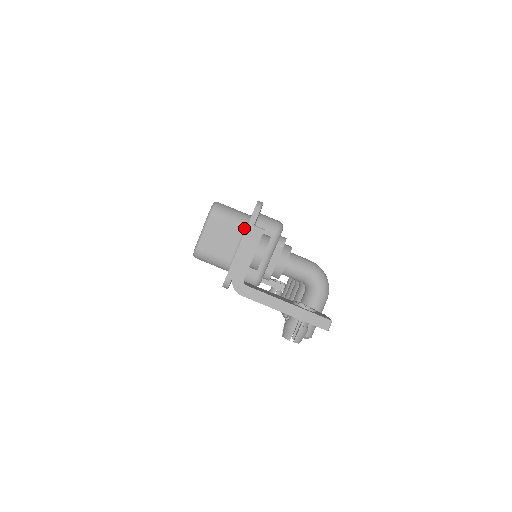
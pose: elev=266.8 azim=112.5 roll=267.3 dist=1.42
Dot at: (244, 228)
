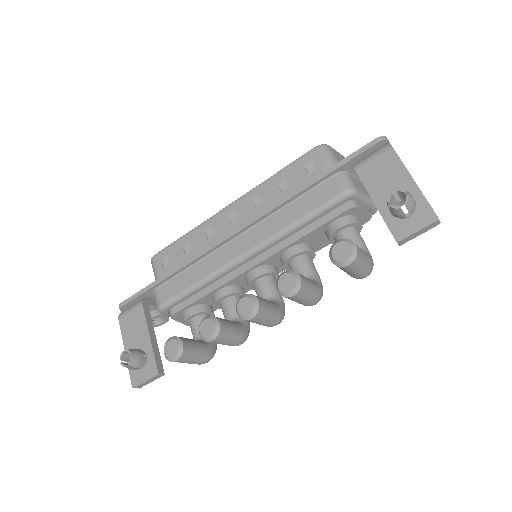
Dot at: occluded
